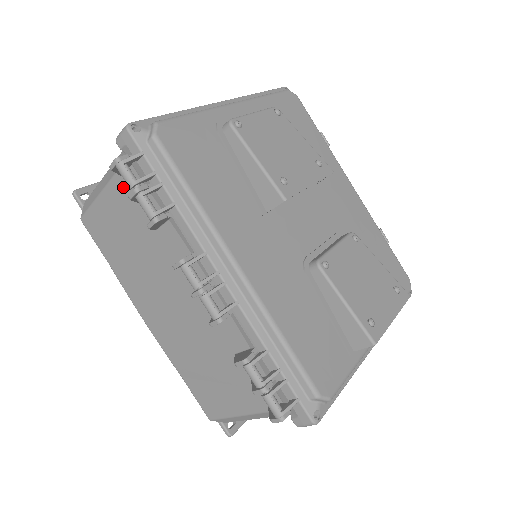
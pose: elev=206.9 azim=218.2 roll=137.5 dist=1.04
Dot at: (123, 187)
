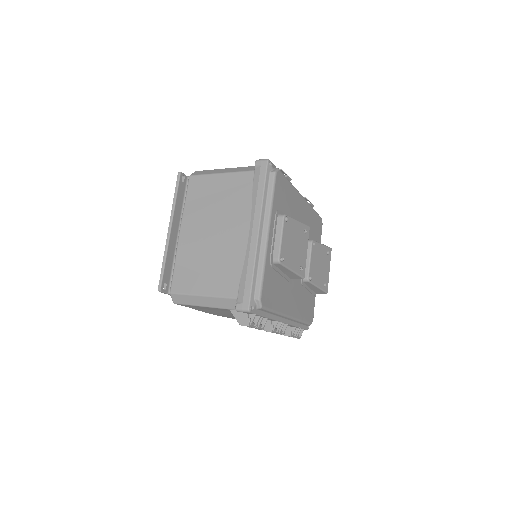
Dot at: (228, 310)
